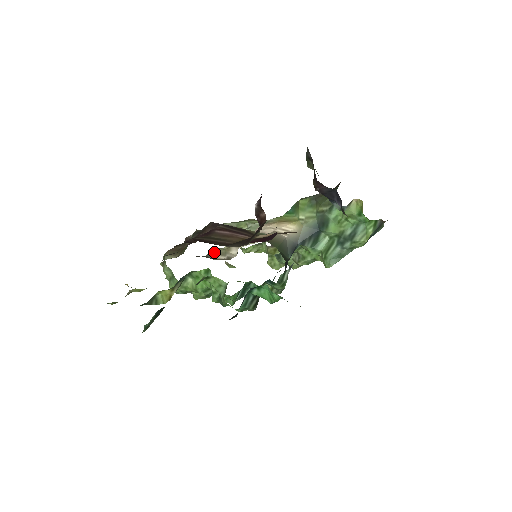
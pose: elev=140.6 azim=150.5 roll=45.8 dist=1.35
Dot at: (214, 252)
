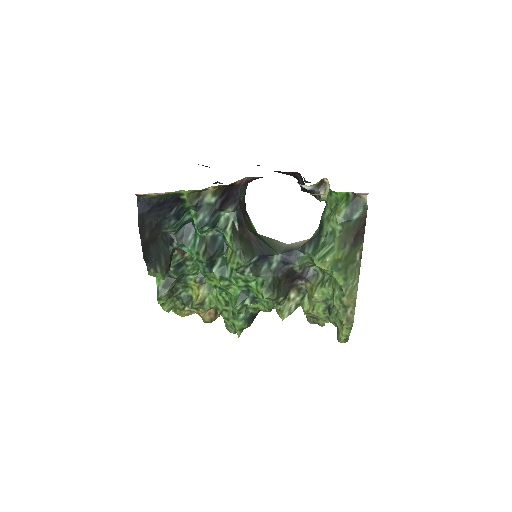
Dot at: occluded
